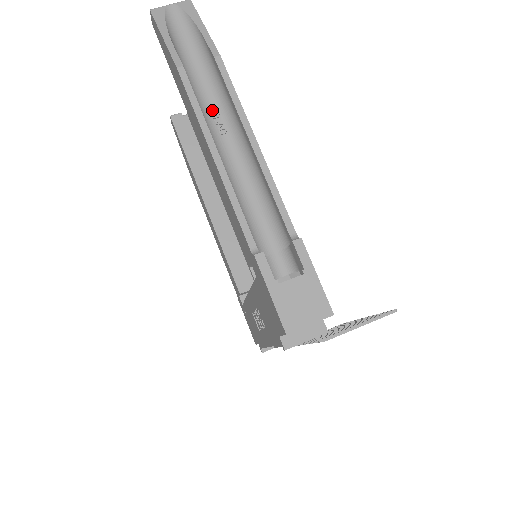
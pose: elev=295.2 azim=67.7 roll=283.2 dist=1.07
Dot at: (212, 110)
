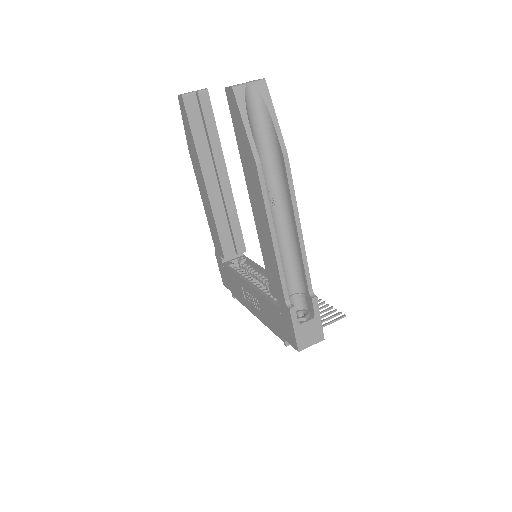
Dot at: (269, 189)
